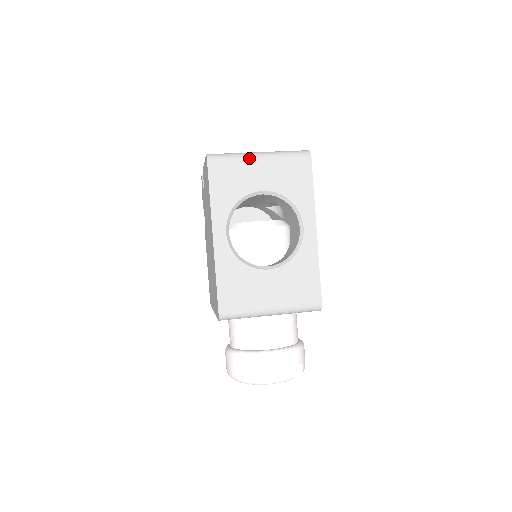
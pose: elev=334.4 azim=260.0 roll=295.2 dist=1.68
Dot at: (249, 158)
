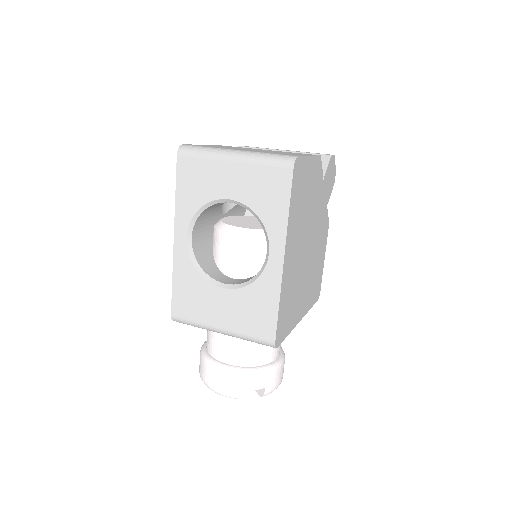
Dot at: (220, 158)
